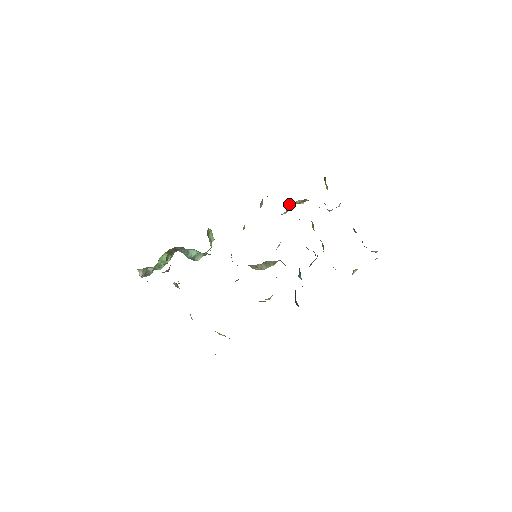
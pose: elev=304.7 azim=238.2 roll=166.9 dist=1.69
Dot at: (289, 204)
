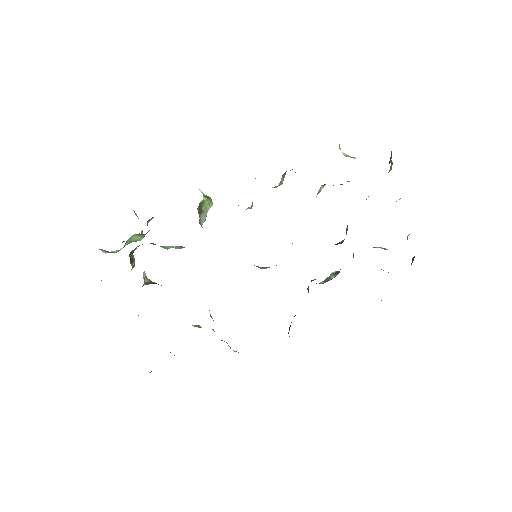
Dot at: occluded
